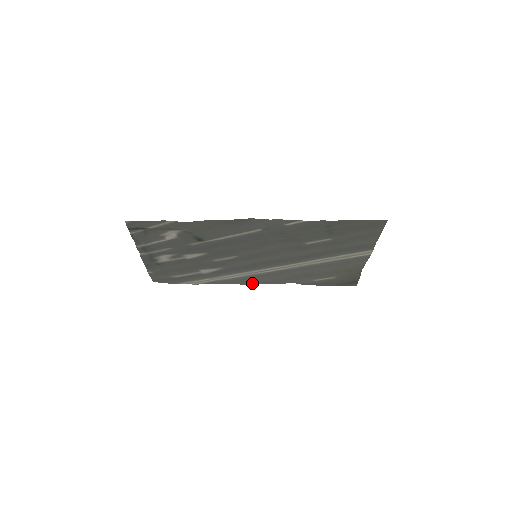
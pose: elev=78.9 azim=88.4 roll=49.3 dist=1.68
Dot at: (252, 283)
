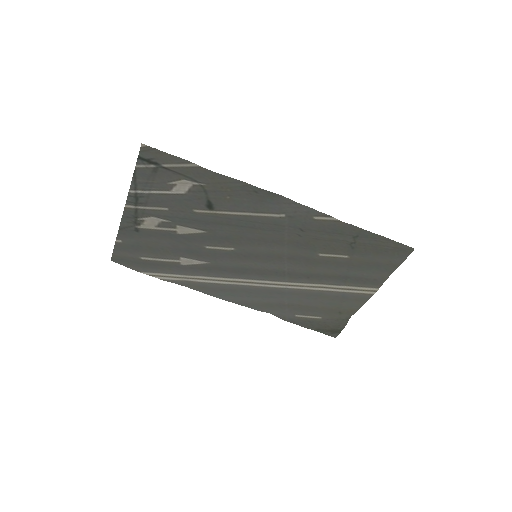
Dot at: (227, 299)
